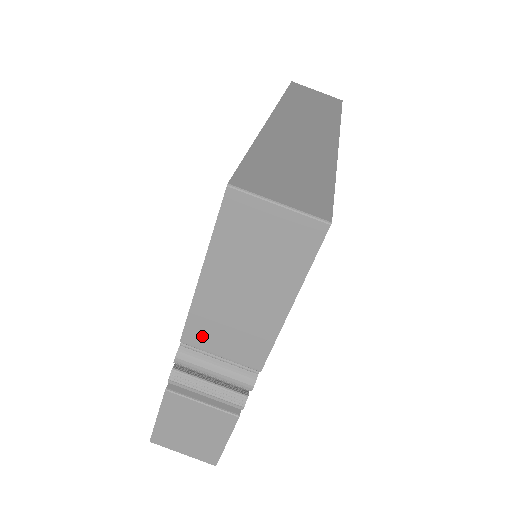
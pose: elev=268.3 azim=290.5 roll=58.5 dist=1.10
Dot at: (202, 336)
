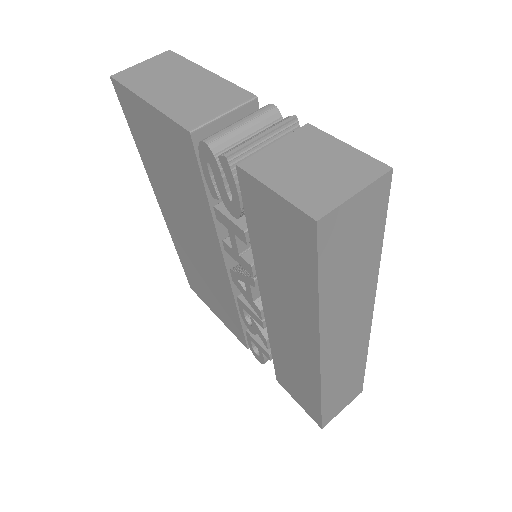
Dot at: (195, 117)
